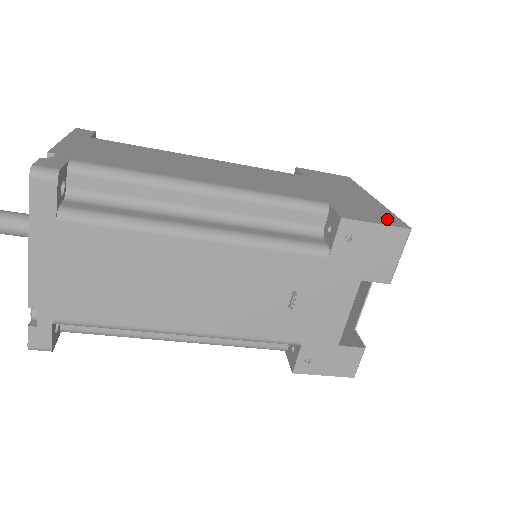
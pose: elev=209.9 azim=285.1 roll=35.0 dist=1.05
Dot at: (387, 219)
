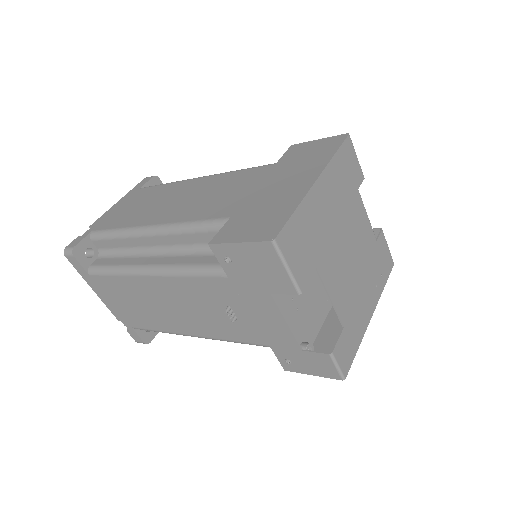
Dot at: (265, 228)
